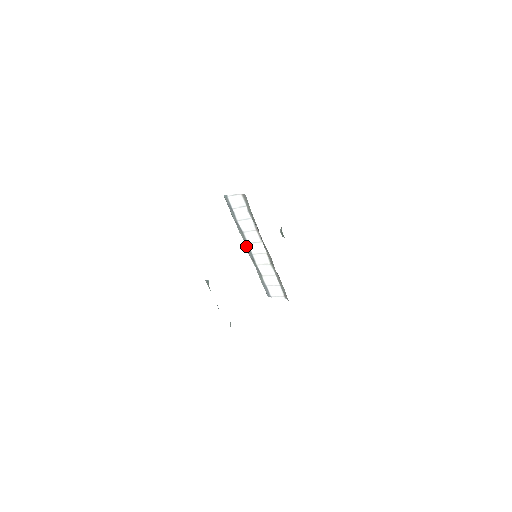
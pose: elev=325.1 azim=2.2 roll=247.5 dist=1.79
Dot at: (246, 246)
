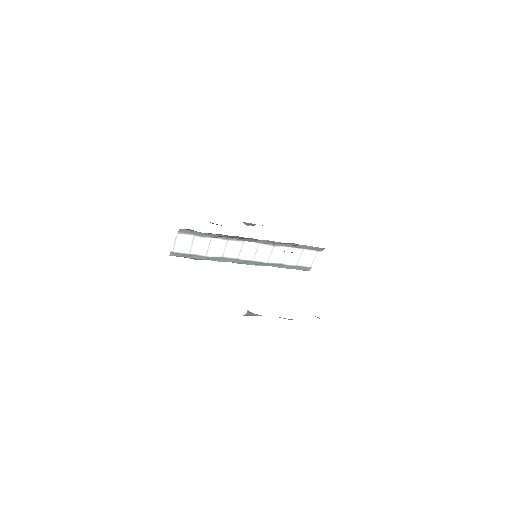
Dot at: (240, 263)
